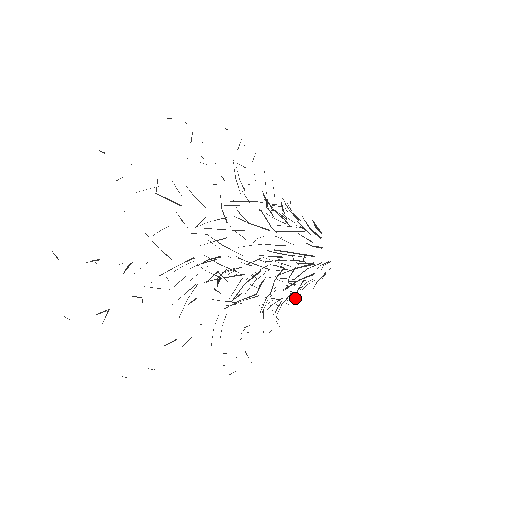
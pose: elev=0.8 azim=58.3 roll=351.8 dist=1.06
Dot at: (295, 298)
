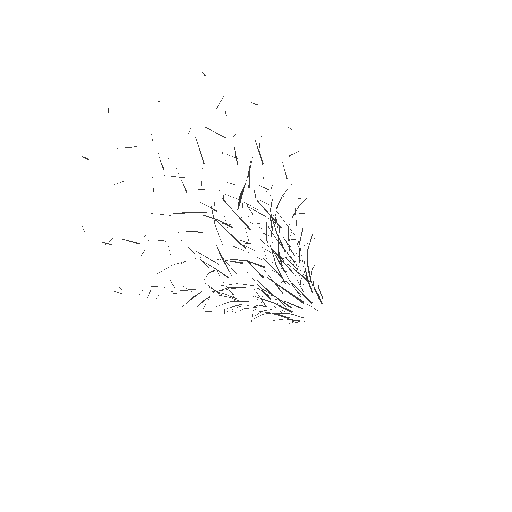
Dot at: (300, 270)
